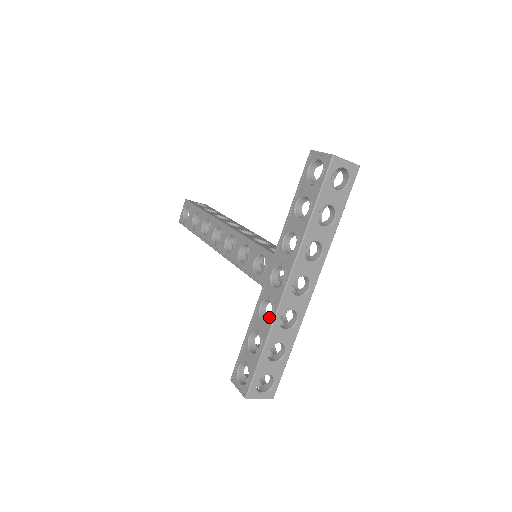
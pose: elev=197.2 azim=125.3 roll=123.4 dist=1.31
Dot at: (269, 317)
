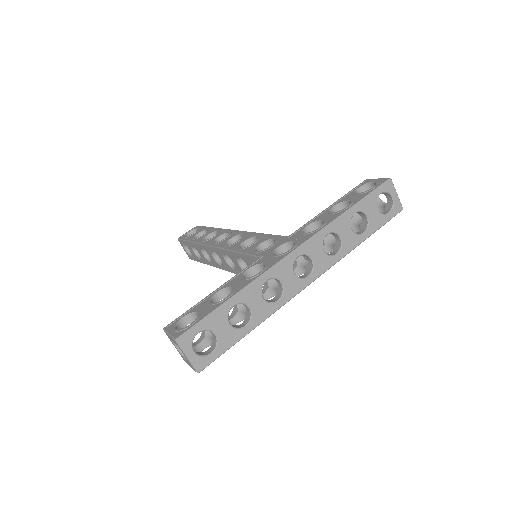
Dot at: occluded
